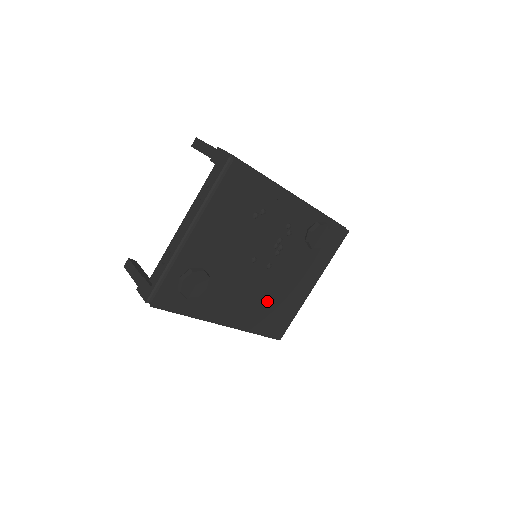
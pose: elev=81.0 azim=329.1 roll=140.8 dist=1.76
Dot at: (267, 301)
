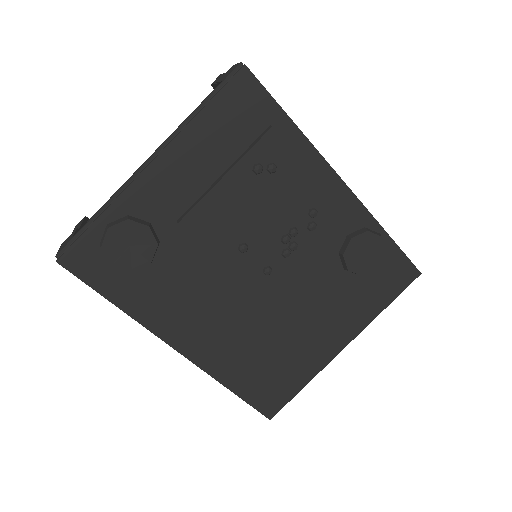
Dot at: (258, 338)
